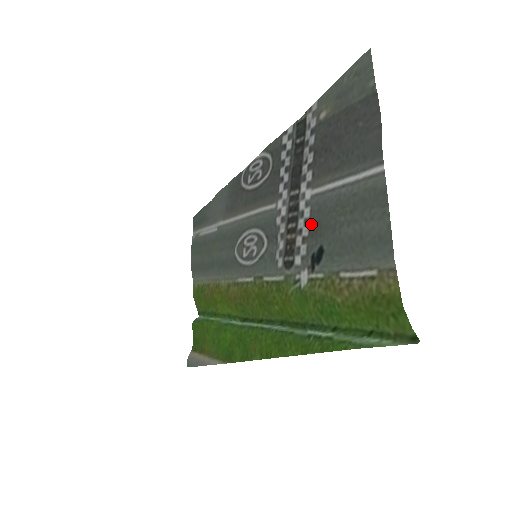
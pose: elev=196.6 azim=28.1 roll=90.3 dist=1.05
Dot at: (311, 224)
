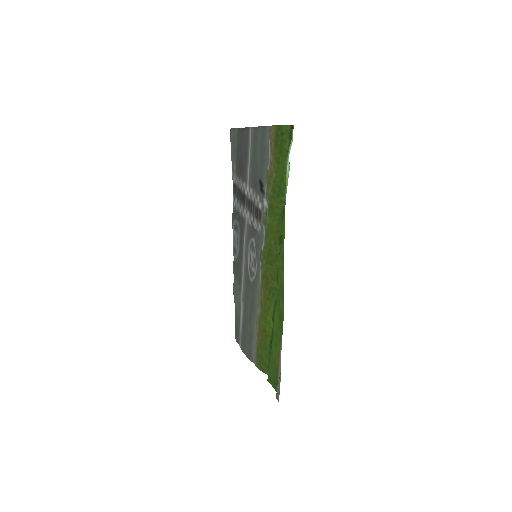
Dot at: (254, 188)
